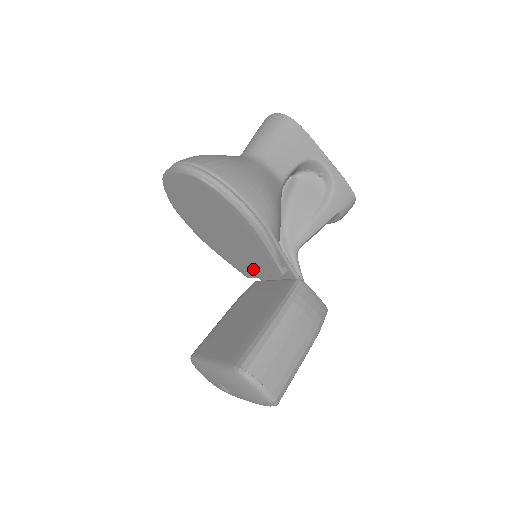
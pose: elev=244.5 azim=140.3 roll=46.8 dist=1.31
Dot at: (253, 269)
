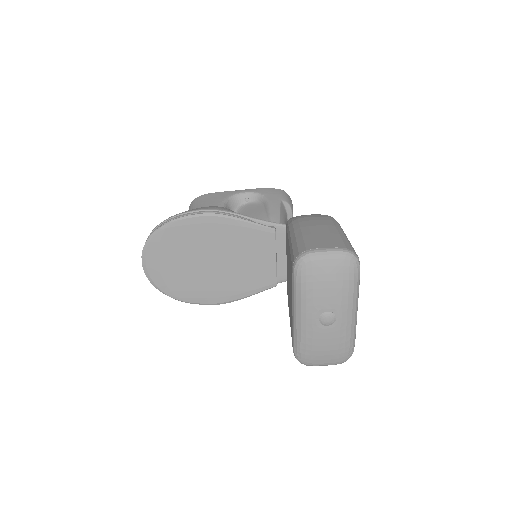
Dot at: (265, 265)
